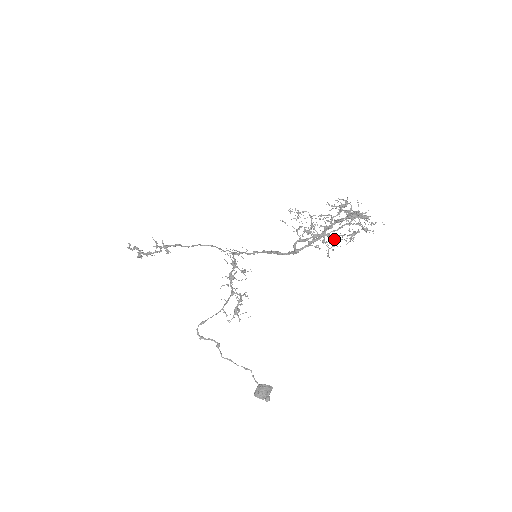
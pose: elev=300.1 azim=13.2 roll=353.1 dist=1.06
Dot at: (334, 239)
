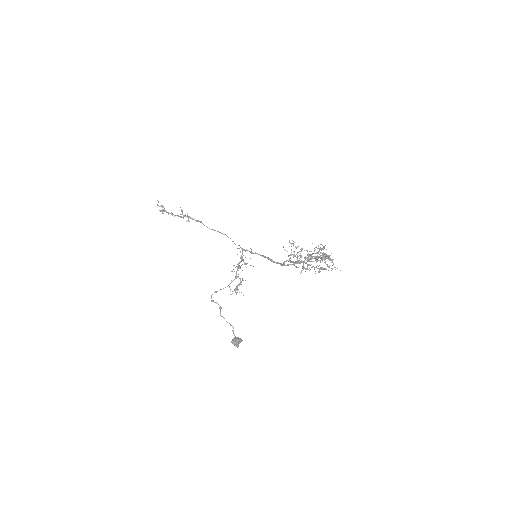
Dot at: occluded
